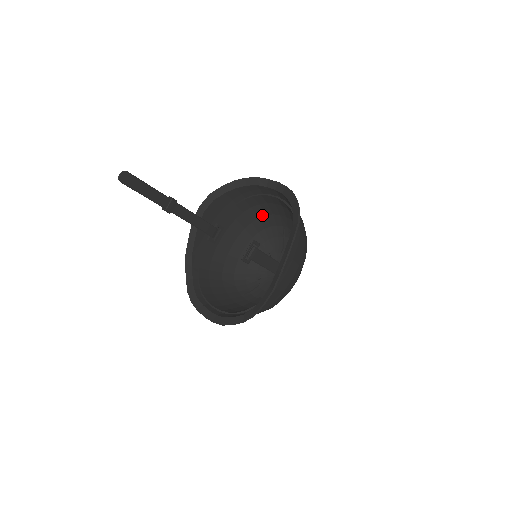
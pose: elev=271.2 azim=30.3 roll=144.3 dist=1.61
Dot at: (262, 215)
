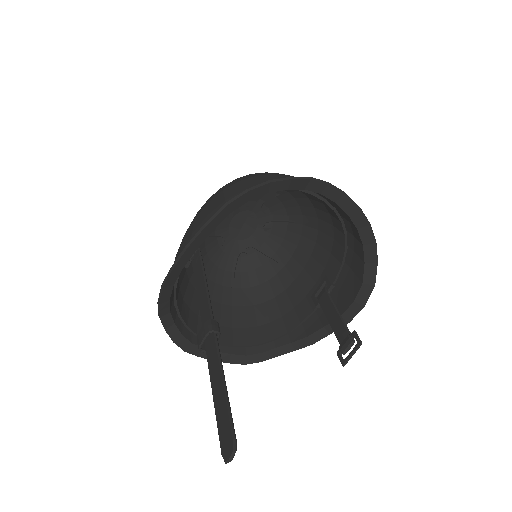
Dot at: occluded
